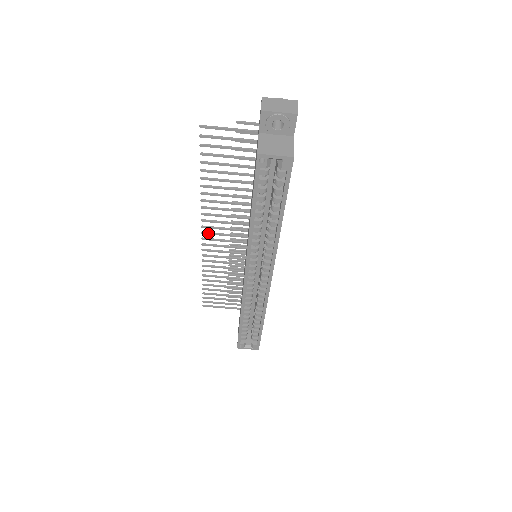
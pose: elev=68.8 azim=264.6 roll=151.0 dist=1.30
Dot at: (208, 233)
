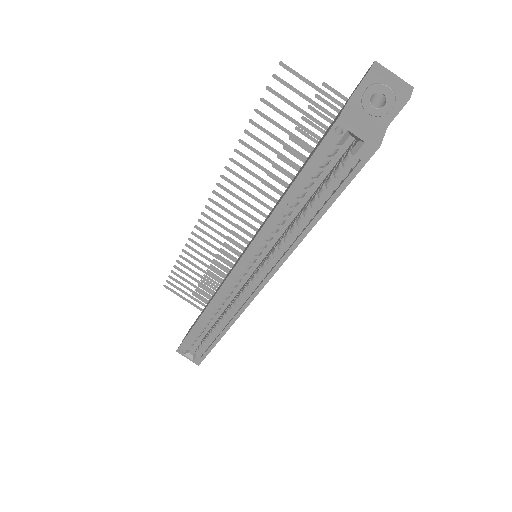
Dot at: (216, 203)
